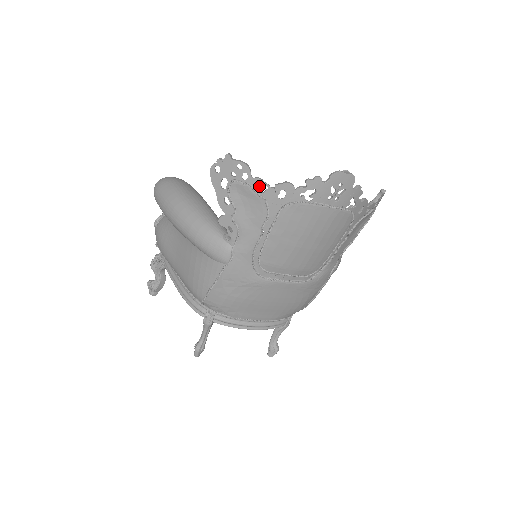
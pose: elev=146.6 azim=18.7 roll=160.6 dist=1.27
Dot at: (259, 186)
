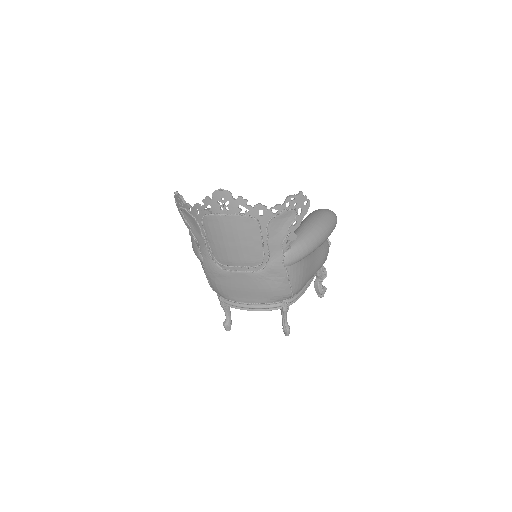
Dot at: (188, 209)
